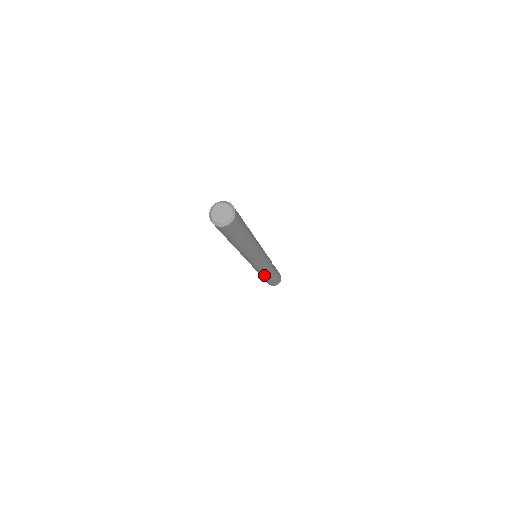
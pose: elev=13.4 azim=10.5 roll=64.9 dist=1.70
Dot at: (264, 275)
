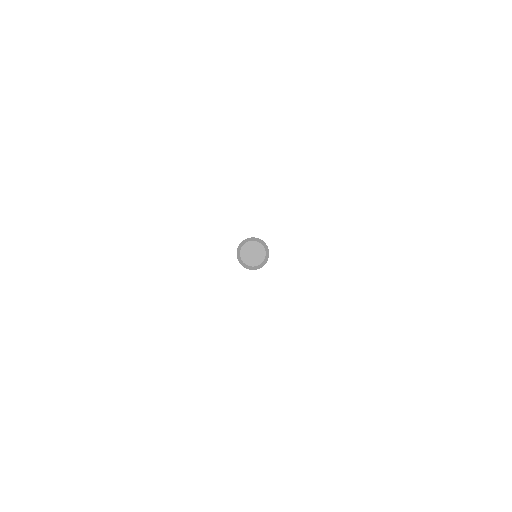
Dot at: occluded
